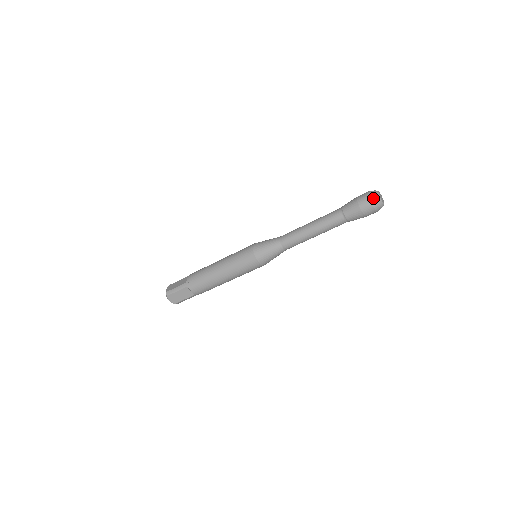
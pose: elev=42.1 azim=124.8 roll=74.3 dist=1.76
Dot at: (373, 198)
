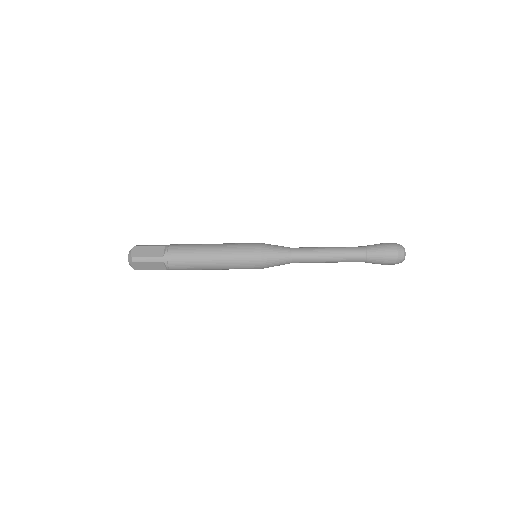
Dot at: (401, 255)
